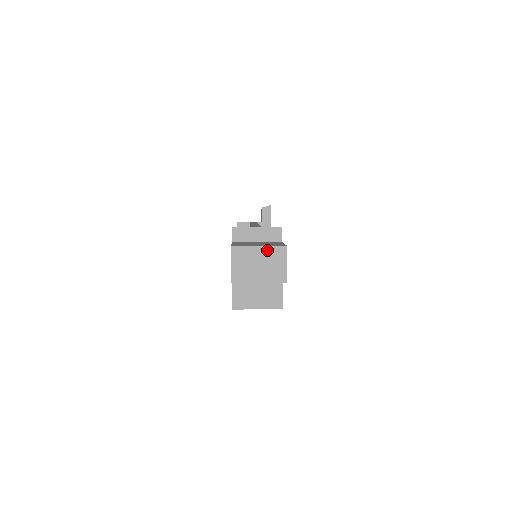
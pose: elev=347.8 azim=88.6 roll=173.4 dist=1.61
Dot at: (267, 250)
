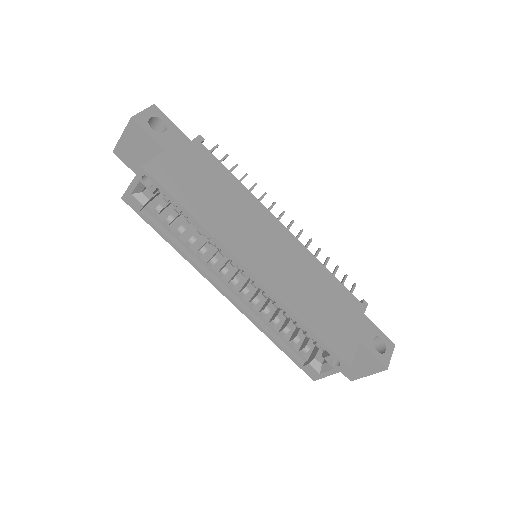
Dot at: occluded
